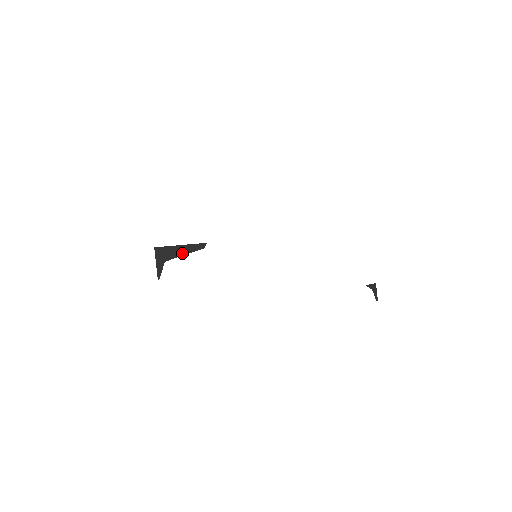
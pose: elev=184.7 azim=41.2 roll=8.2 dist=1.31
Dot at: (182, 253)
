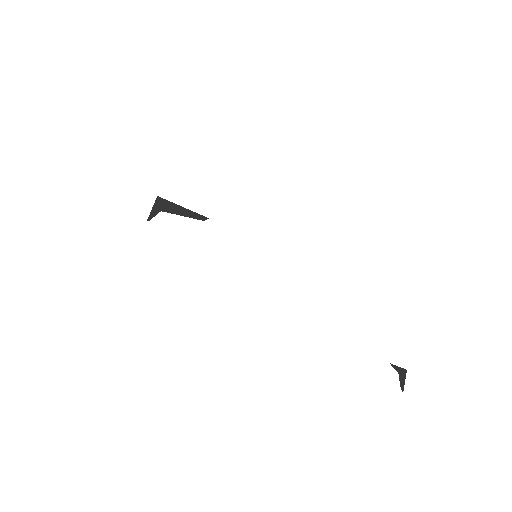
Dot at: (181, 213)
